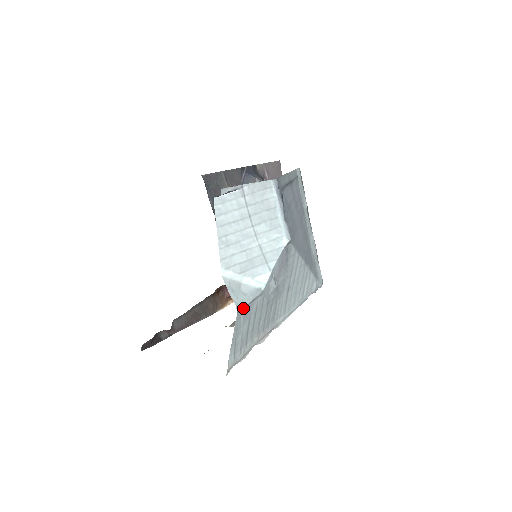
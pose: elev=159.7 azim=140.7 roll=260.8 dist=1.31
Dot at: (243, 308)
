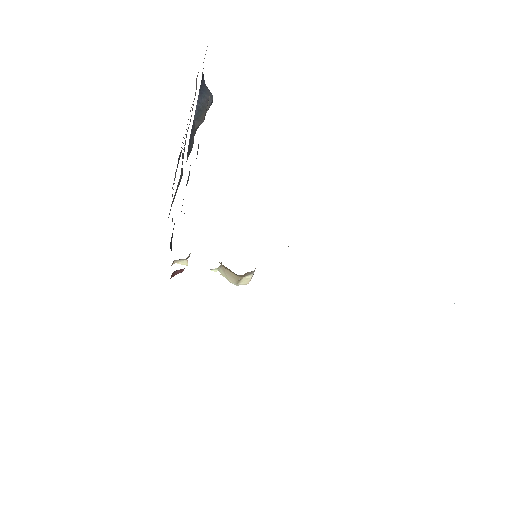
Dot at: occluded
